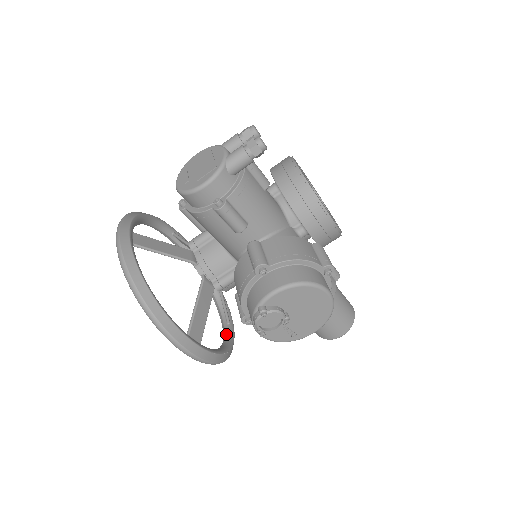
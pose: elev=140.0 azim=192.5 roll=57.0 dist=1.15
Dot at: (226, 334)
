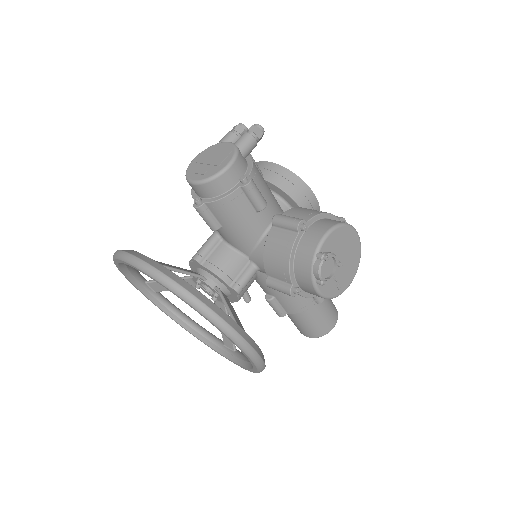
Dot at: (242, 356)
